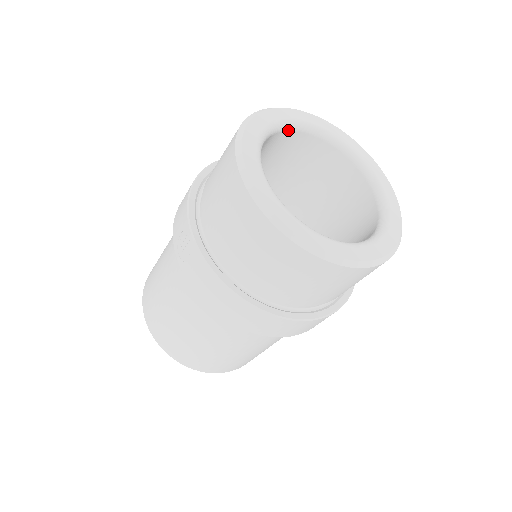
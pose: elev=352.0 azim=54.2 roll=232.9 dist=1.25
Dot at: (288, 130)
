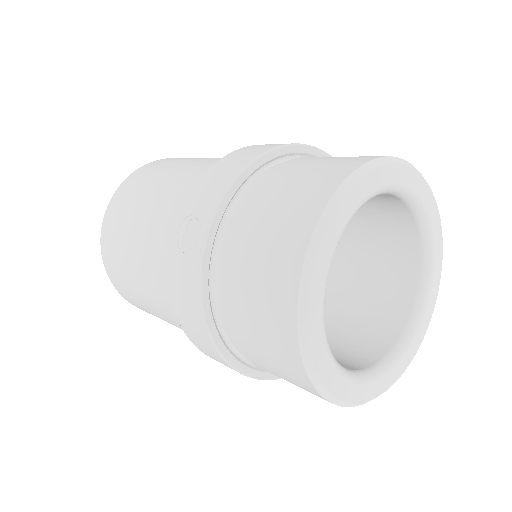
Dot at: (393, 194)
